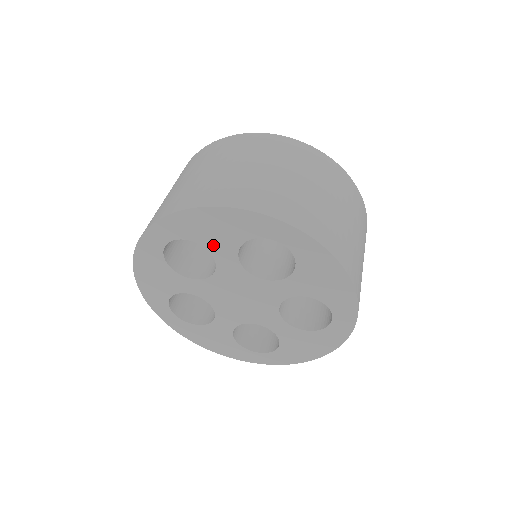
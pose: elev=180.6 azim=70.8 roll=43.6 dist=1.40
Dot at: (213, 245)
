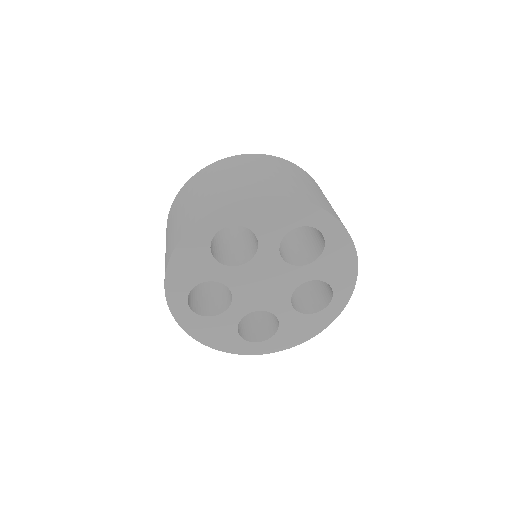
Dot at: (263, 232)
